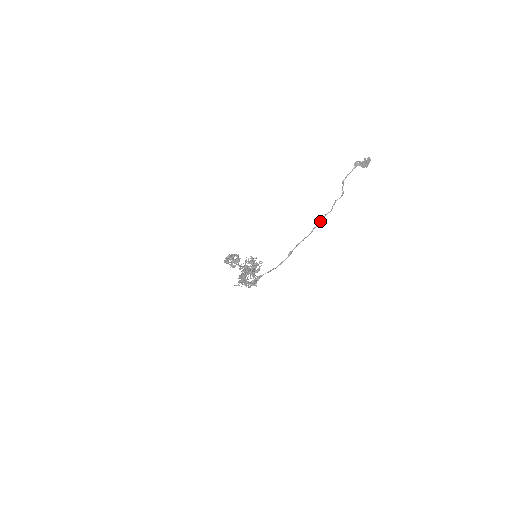
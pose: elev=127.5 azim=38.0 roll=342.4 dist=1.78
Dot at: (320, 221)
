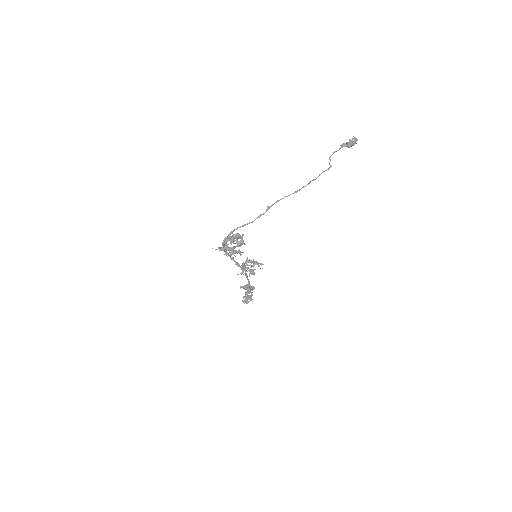
Dot at: (304, 186)
